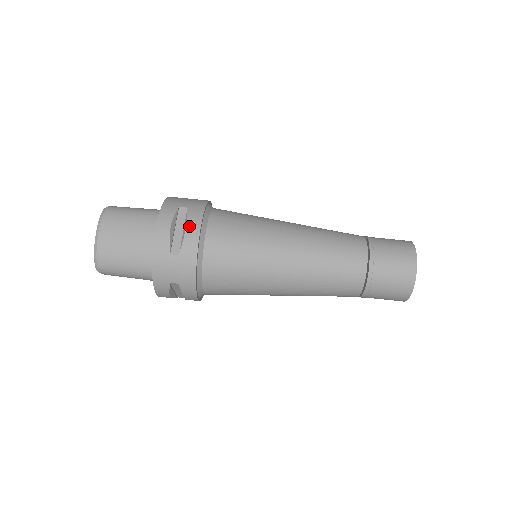
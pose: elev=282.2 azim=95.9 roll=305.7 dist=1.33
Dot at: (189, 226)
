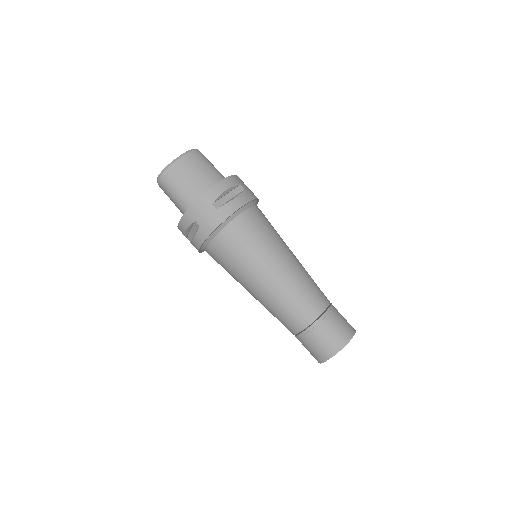
Dot at: (237, 199)
